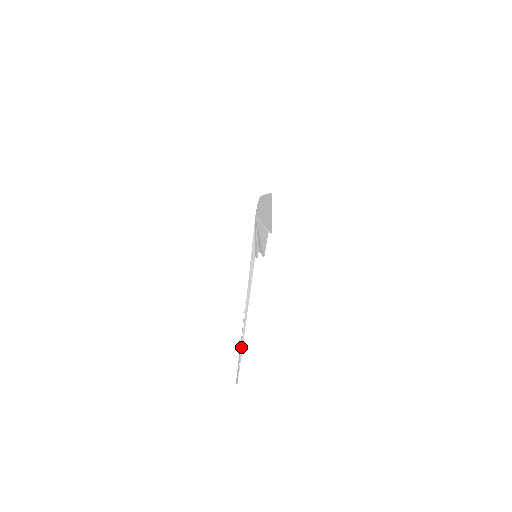
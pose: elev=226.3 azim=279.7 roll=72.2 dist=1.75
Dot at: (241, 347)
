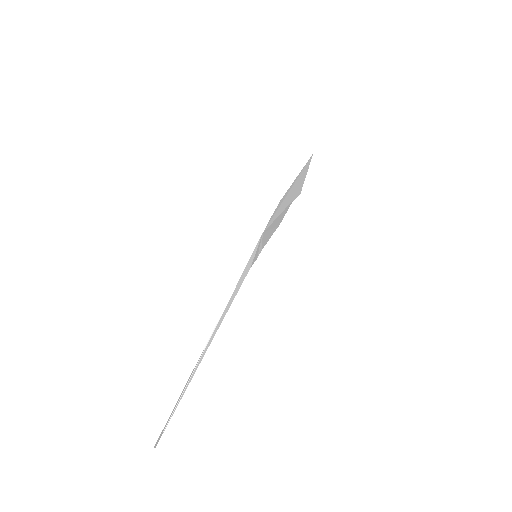
Dot at: (186, 385)
